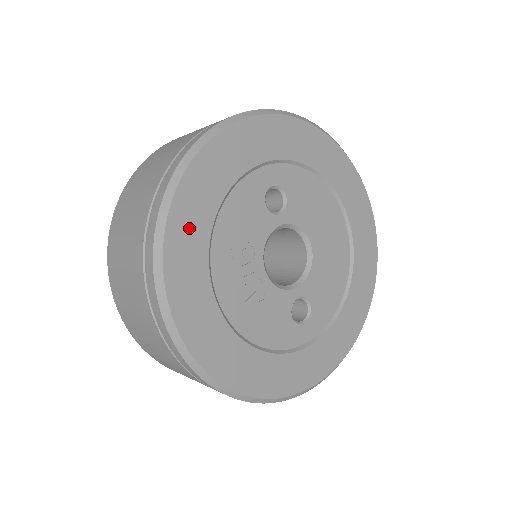
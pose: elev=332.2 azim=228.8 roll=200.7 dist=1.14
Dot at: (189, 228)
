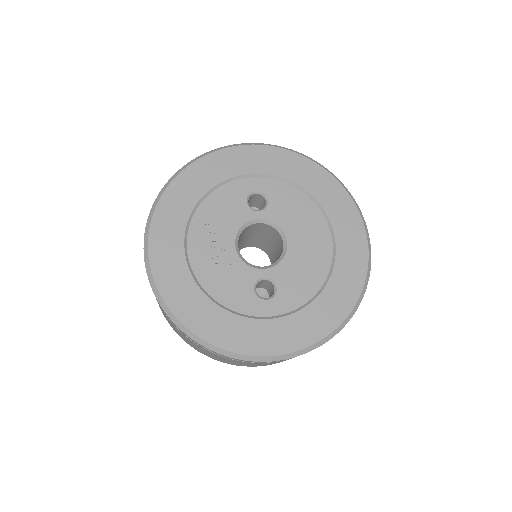
Dot at: (177, 202)
